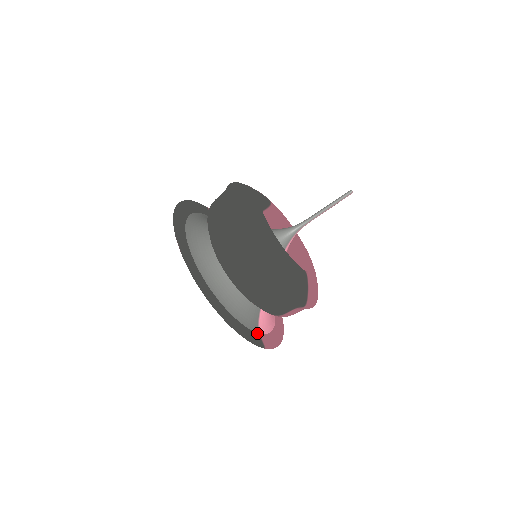
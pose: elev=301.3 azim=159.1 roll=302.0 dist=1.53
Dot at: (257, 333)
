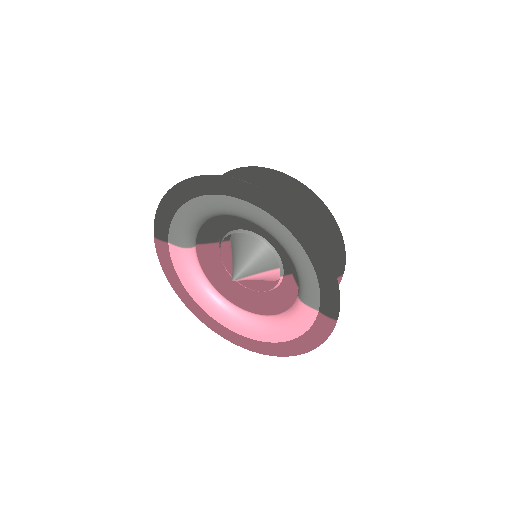
Dot at: (320, 308)
